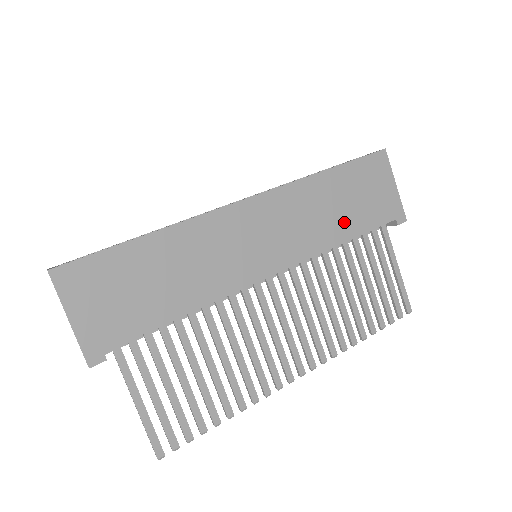
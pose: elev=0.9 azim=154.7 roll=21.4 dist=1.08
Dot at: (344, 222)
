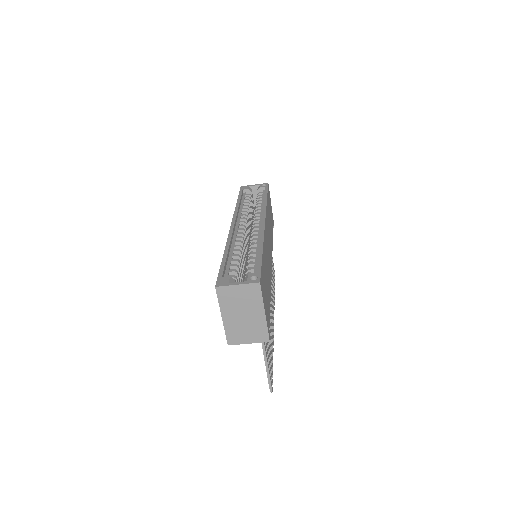
Dot at: (271, 229)
